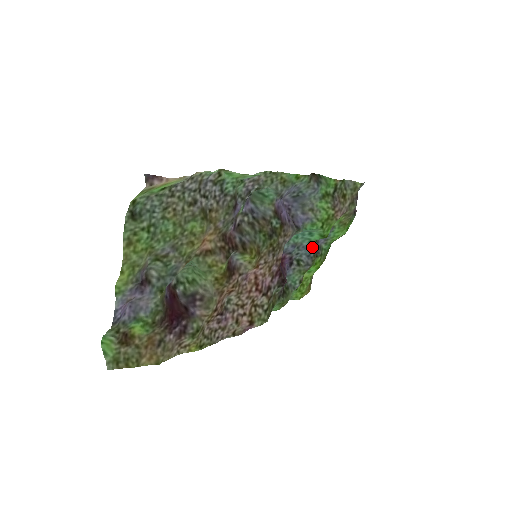
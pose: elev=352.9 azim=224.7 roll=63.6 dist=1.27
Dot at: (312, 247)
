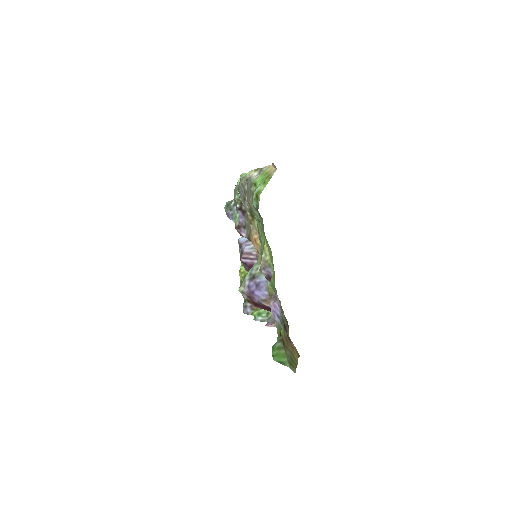
Dot at: occluded
